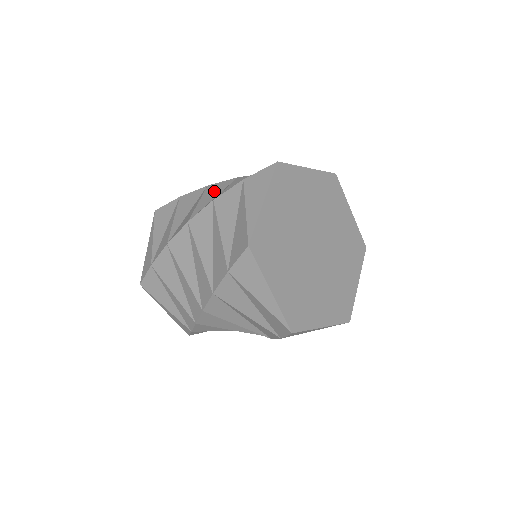
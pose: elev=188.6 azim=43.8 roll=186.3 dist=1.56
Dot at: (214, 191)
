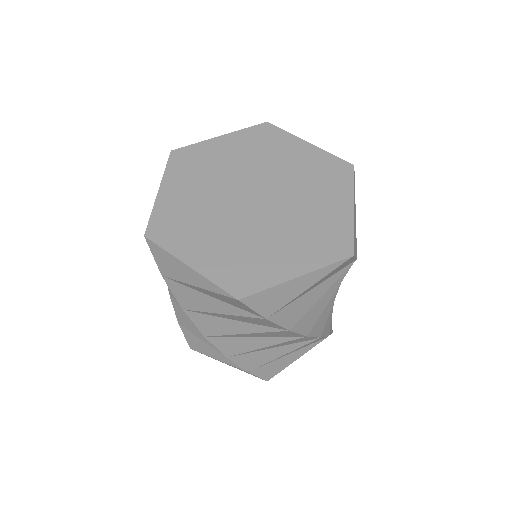
Dot at: occluded
